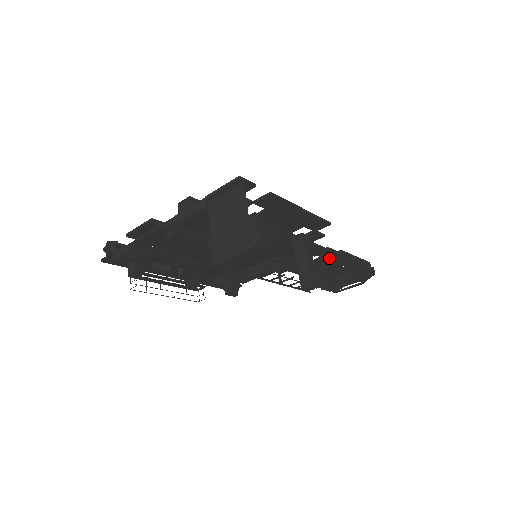
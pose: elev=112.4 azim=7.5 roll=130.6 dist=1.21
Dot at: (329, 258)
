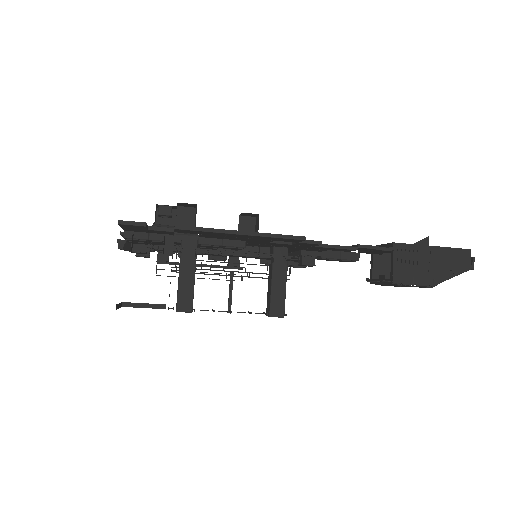
Dot at: (377, 251)
